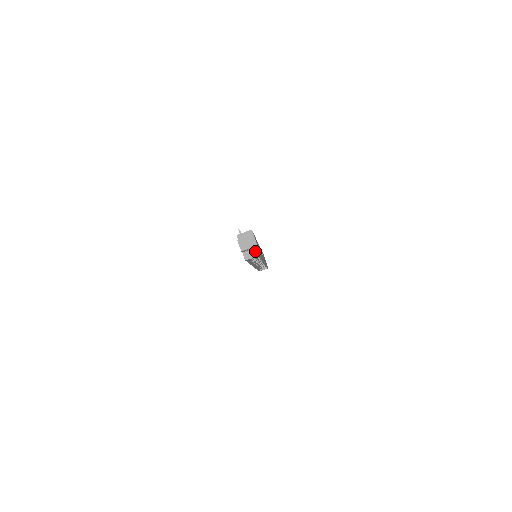
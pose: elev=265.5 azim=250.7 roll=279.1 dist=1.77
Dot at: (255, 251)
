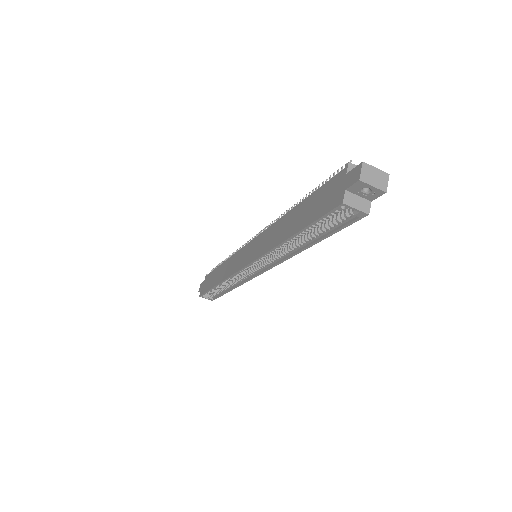
Dot at: (364, 203)
